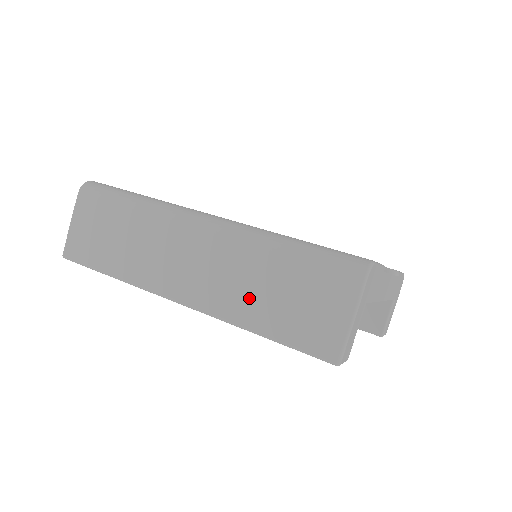
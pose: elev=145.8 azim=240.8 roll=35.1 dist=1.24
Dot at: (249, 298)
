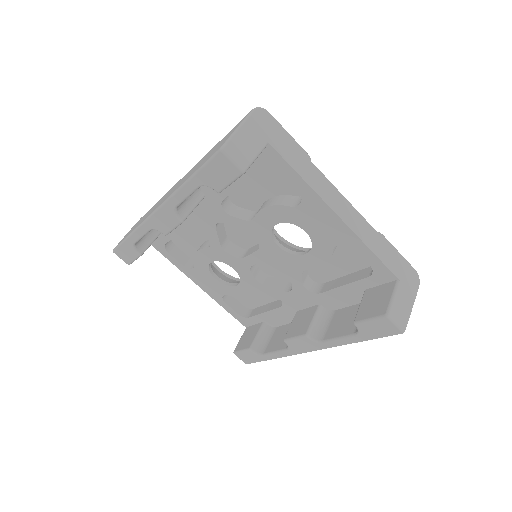
Dot at: (190, 173)
